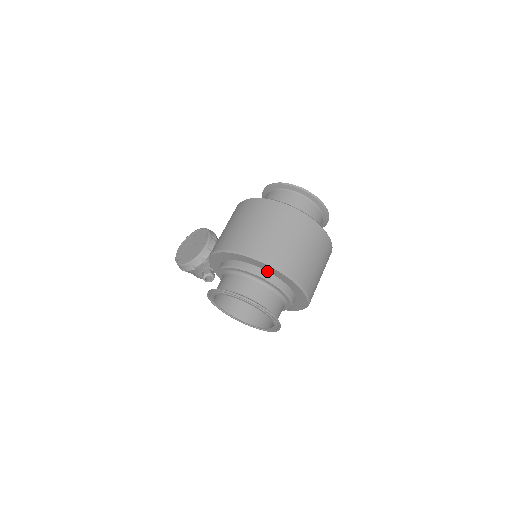
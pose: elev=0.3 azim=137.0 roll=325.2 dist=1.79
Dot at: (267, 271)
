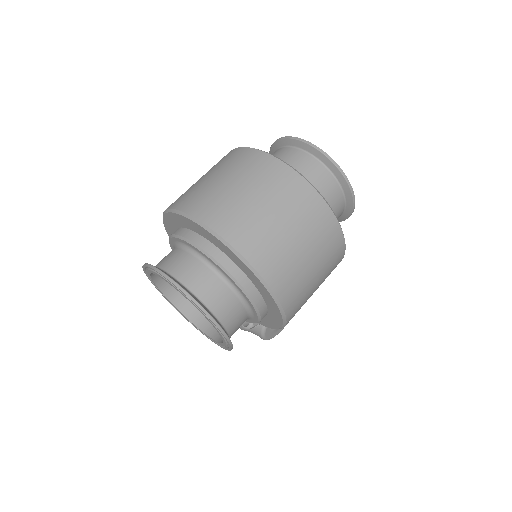
Dot at: (183, 228)
